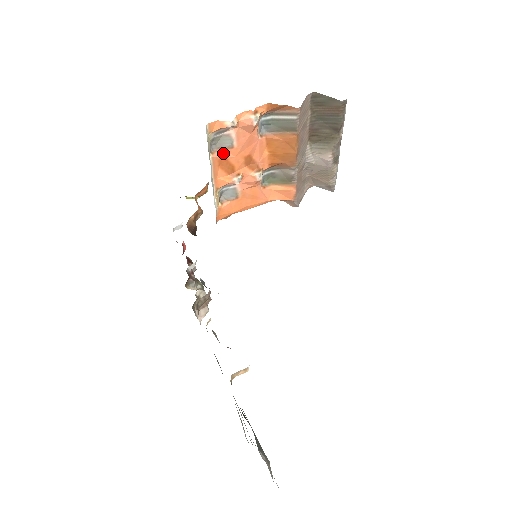
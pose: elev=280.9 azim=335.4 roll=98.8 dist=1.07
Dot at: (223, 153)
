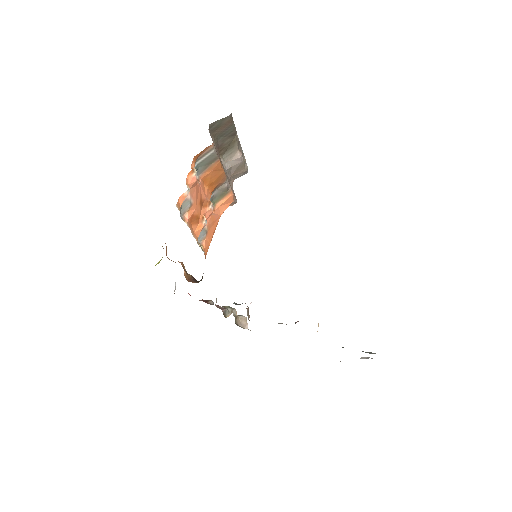
Dot at: (189, 214)
